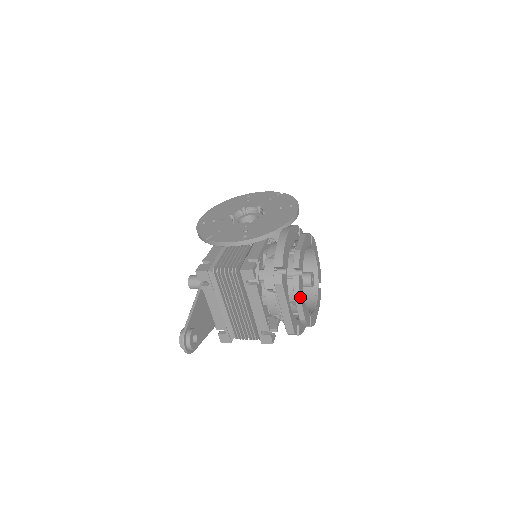
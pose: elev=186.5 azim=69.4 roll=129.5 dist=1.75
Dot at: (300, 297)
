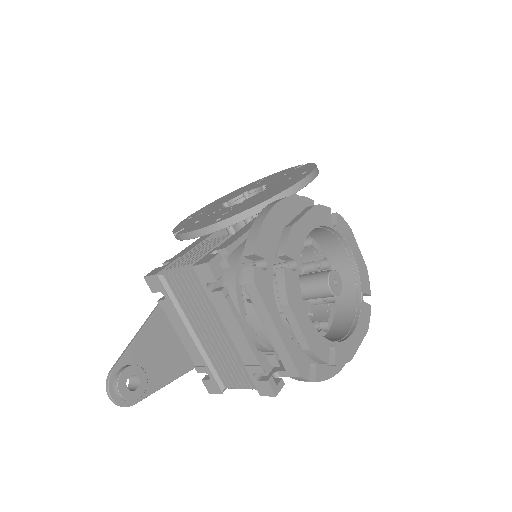
Dot at: (290, 306)
